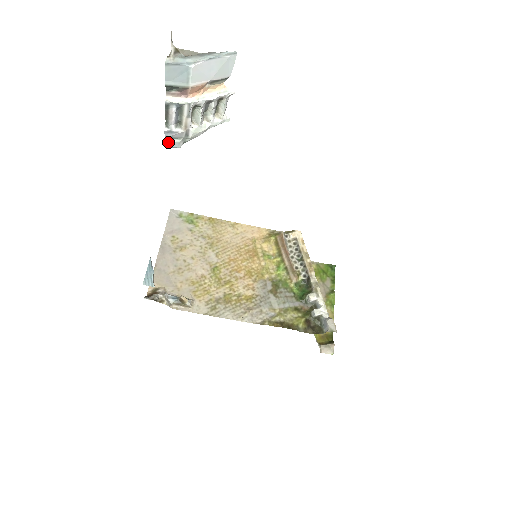
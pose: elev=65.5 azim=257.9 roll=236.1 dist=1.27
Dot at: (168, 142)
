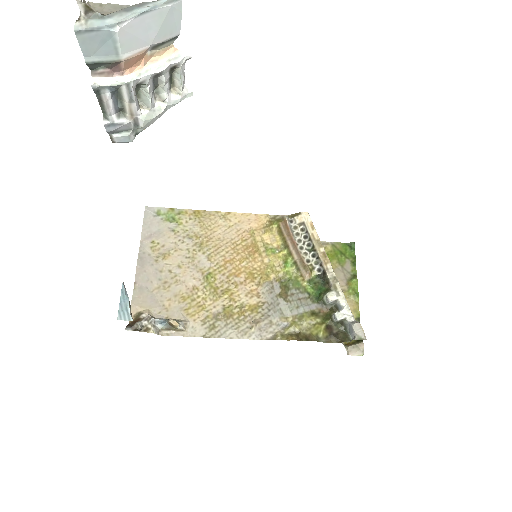
Dot at: (114, 137)
